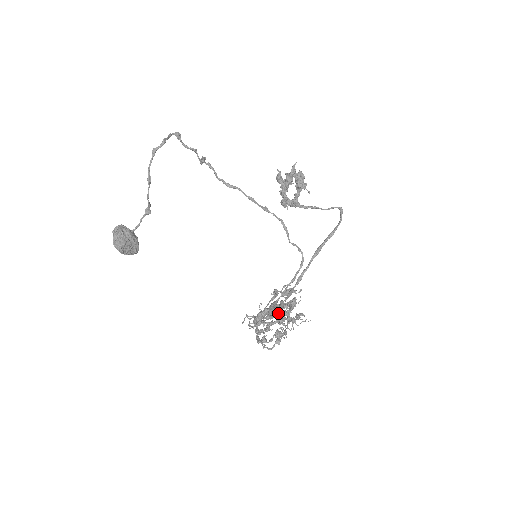
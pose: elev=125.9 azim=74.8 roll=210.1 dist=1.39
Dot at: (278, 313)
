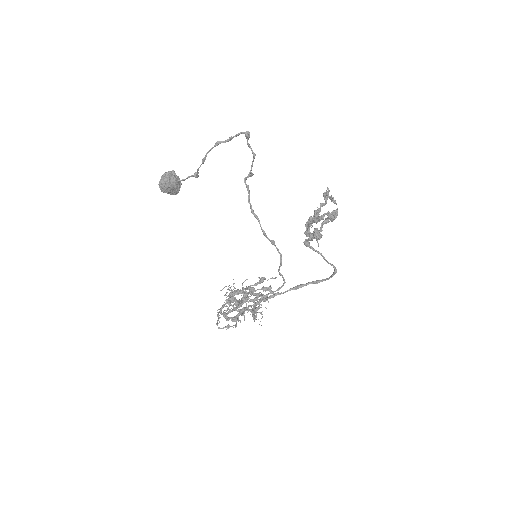
Dot at: (232, 319)
